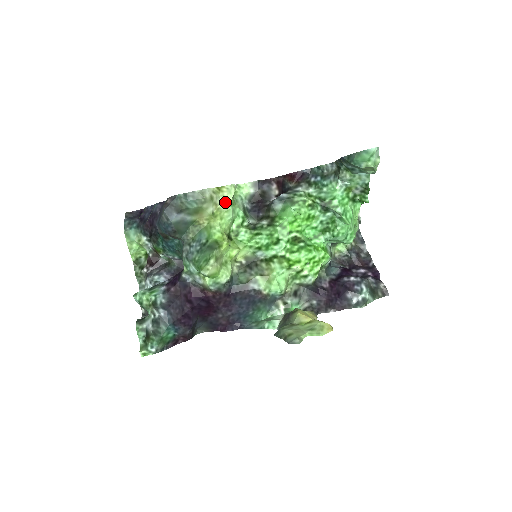
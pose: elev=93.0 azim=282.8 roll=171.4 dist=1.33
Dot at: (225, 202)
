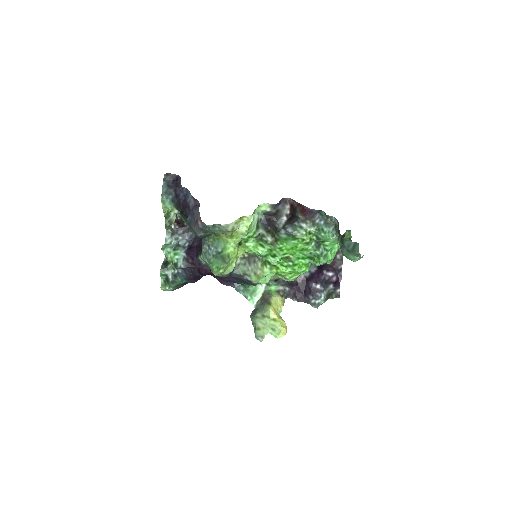
Dot at: (243, 228)
